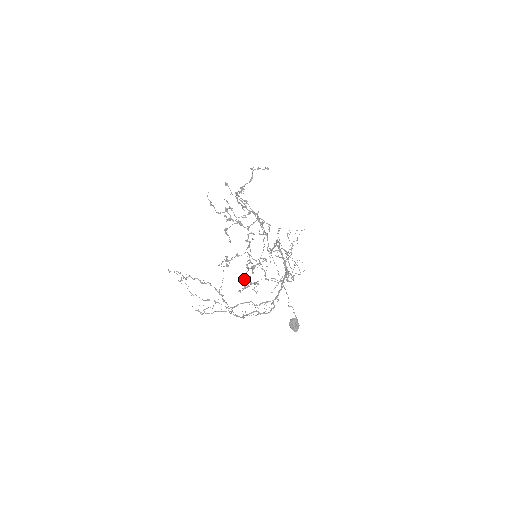
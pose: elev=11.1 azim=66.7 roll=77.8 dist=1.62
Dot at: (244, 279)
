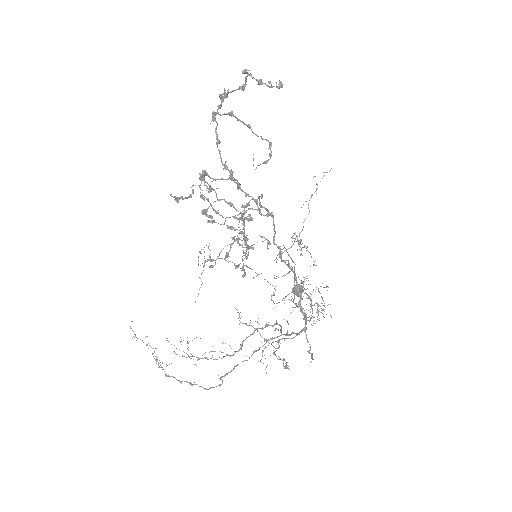
Dot at: (236, 267)
